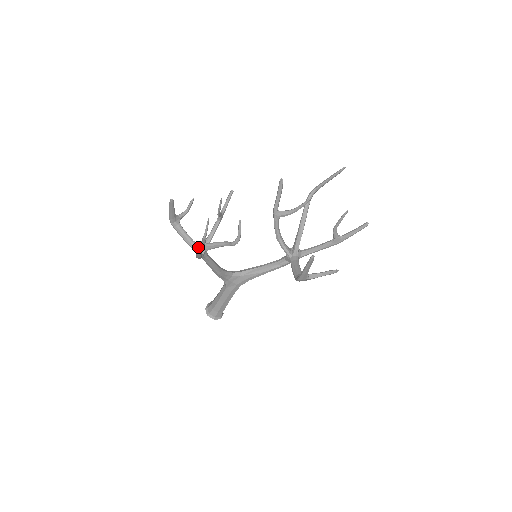
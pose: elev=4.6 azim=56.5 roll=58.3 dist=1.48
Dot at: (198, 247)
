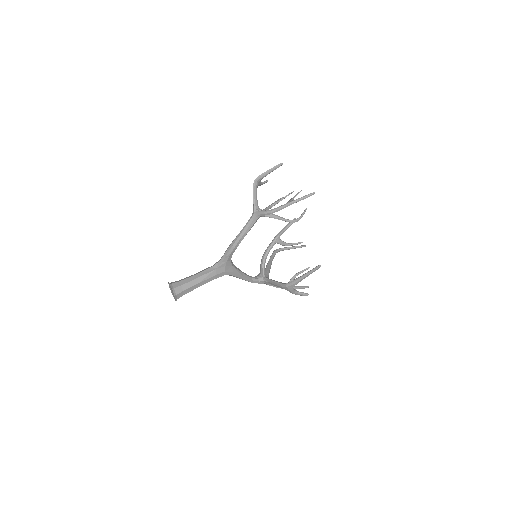
Dot at: (289, 201)
